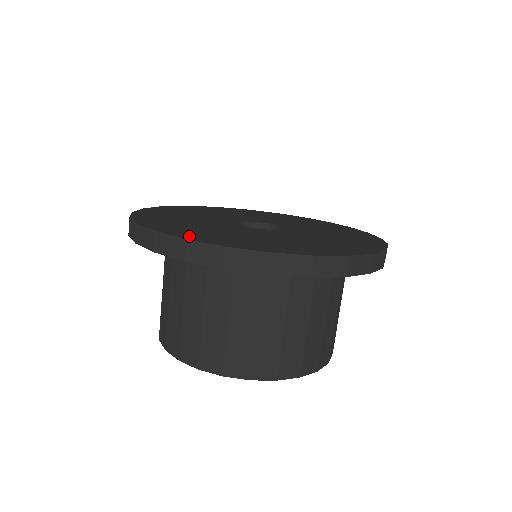
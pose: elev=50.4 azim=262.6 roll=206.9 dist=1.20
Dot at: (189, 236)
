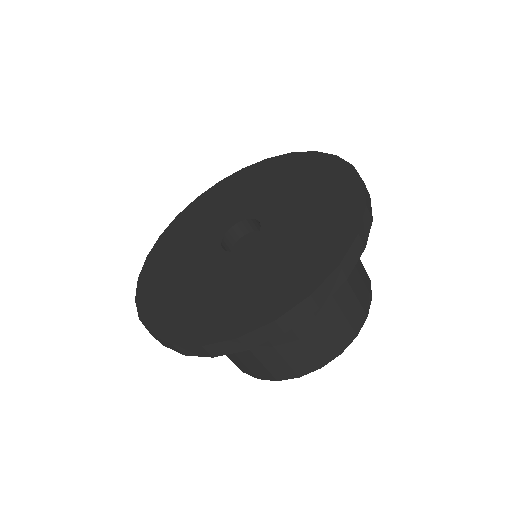
Dot at: (175, 332)
